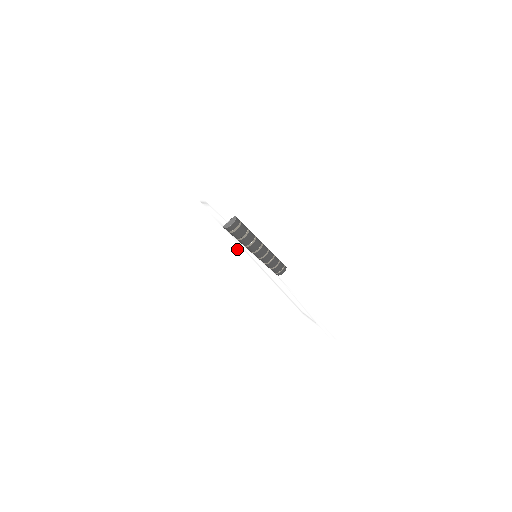
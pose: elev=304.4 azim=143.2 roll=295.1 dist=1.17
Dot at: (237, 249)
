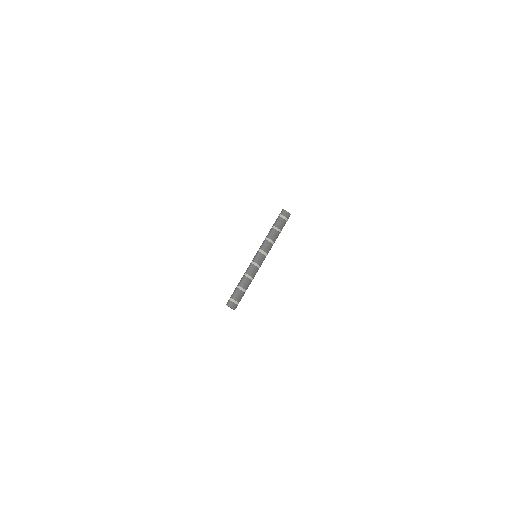
Dot at: occluded
